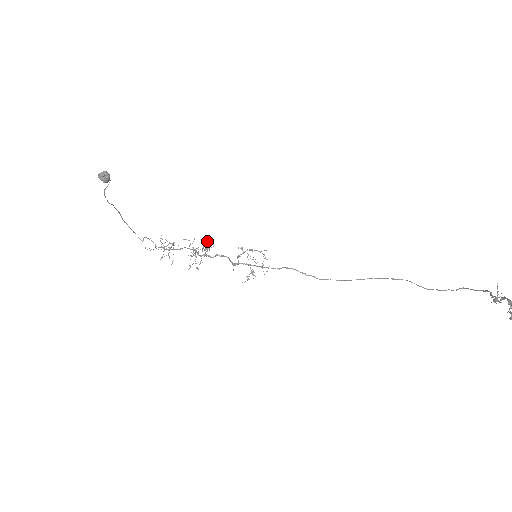
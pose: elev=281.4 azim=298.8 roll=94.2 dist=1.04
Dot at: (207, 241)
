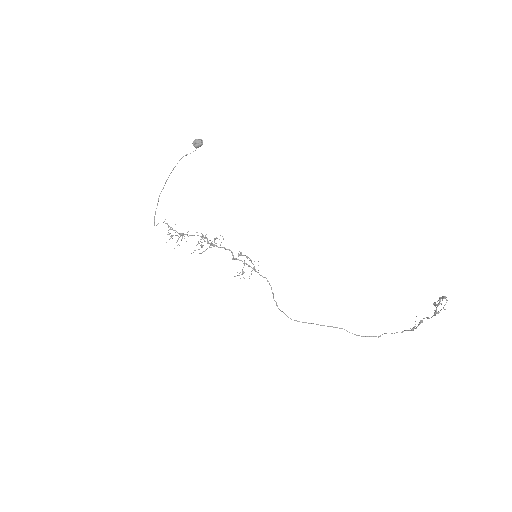
Dot at: occluded
